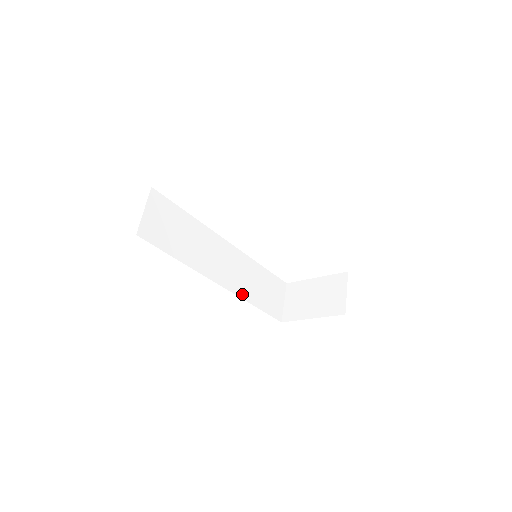
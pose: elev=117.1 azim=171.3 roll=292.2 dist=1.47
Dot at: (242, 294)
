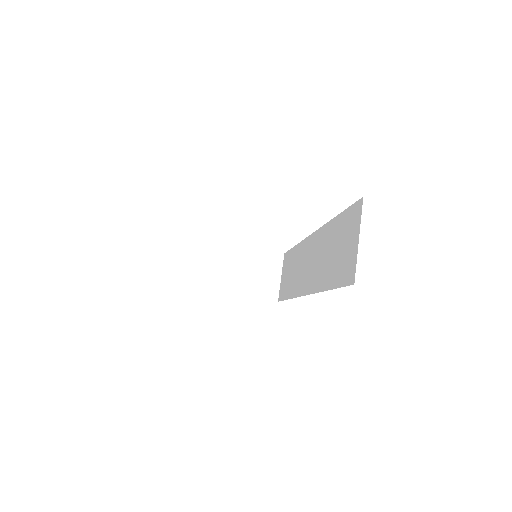
Dot at: occluded
